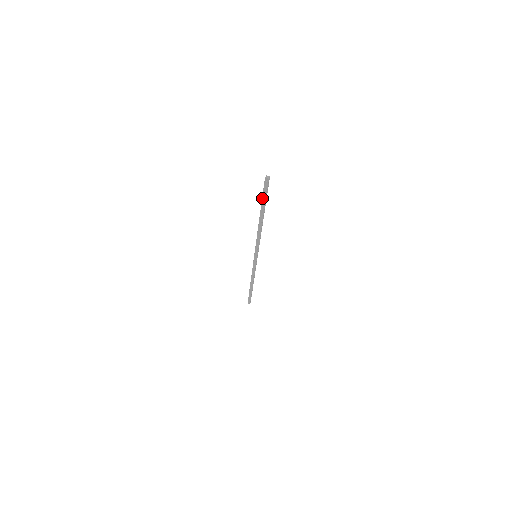
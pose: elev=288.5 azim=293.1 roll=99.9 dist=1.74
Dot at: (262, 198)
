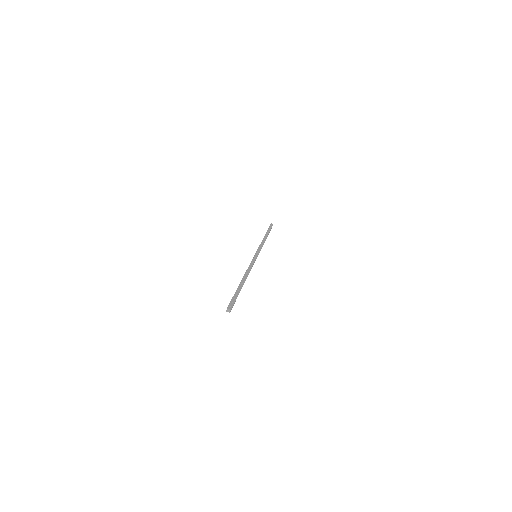
Dot at: occluded
